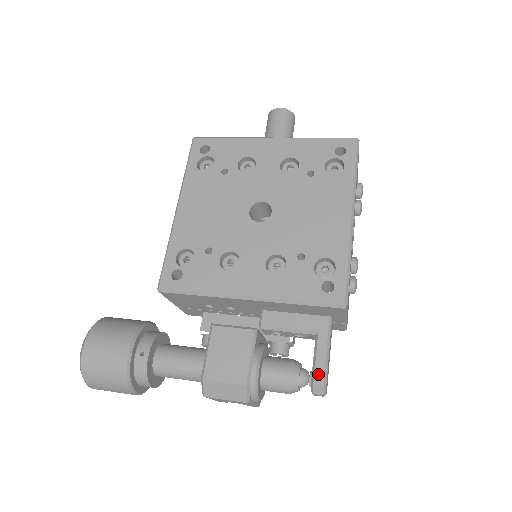
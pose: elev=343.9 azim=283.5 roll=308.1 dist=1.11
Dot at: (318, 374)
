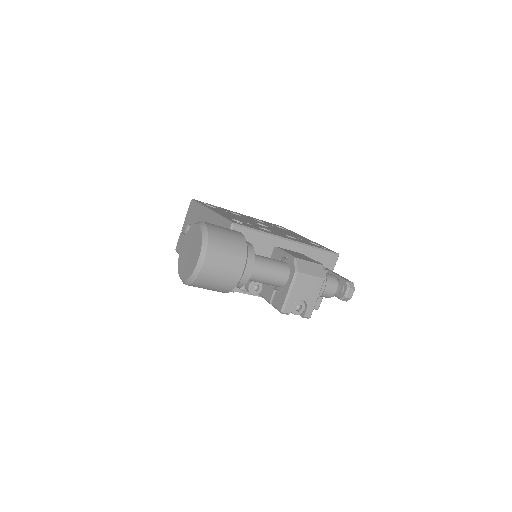
Dot at: (346, 279)
